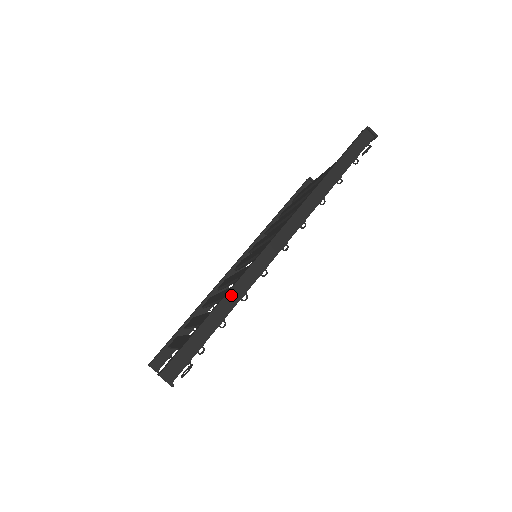
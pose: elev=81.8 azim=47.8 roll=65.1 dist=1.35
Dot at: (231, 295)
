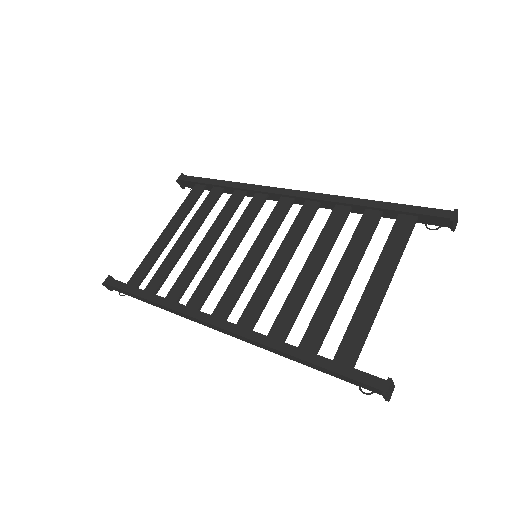
Dot at: (160, 306)
